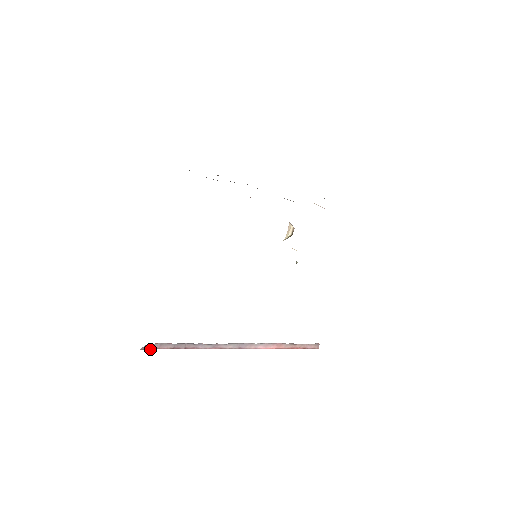
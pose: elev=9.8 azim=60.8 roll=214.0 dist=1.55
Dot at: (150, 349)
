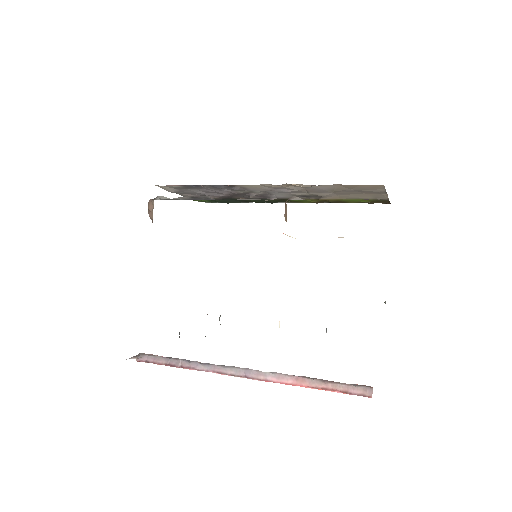
Dot at: (146, 362)
